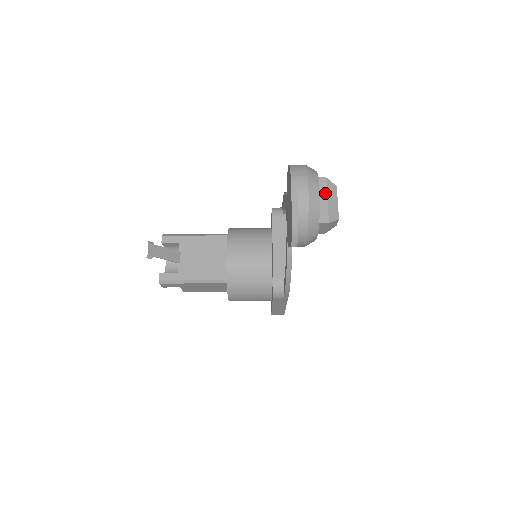
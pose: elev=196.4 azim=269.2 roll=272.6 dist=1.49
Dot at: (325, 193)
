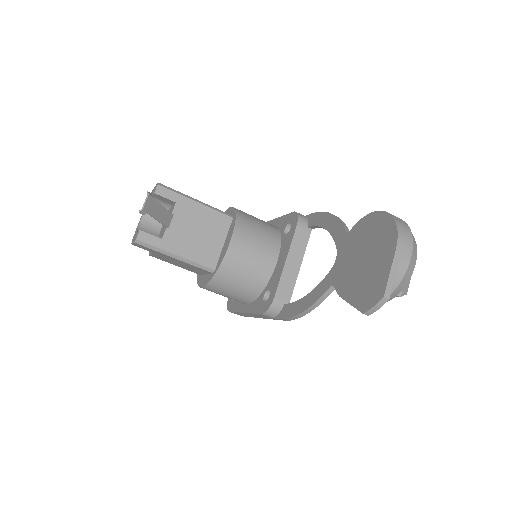
Dot at: occluded
